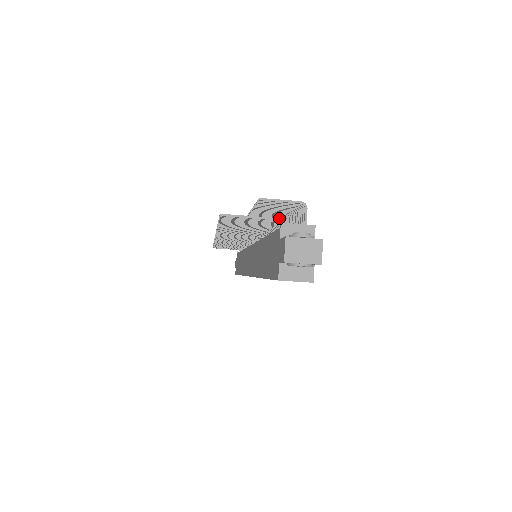
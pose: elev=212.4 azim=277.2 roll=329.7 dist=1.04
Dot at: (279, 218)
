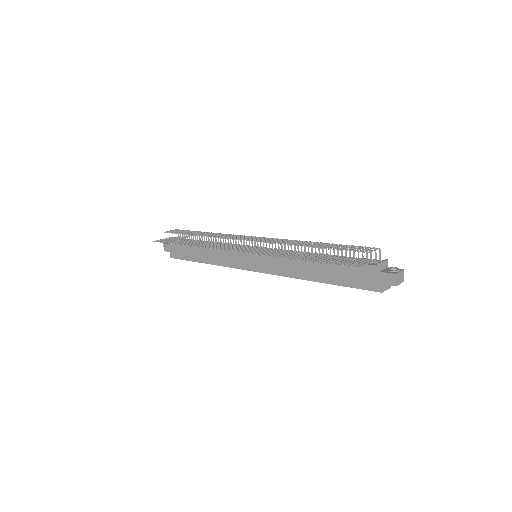
Dot at: (374, 260)
